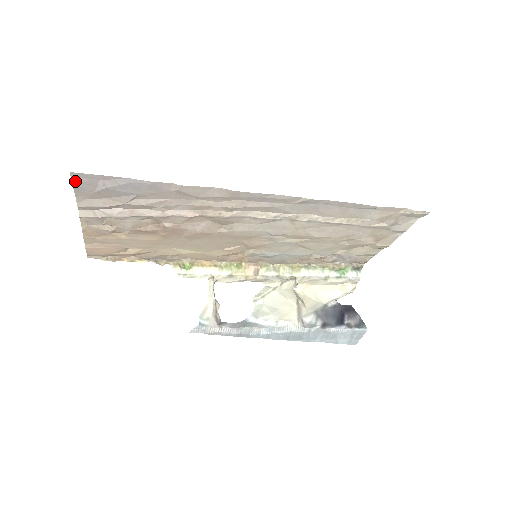
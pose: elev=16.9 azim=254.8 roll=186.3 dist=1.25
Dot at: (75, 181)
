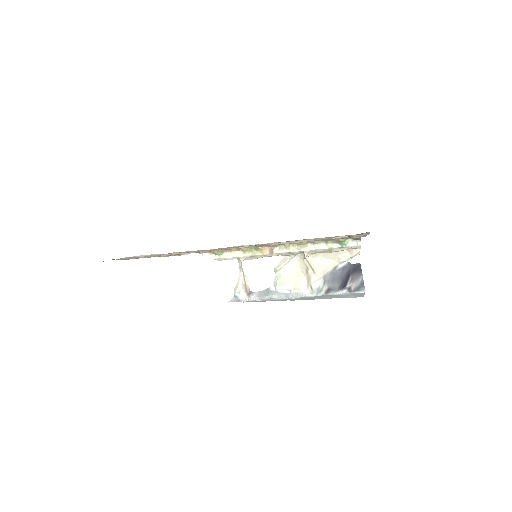
Dot at: (103, 261)
